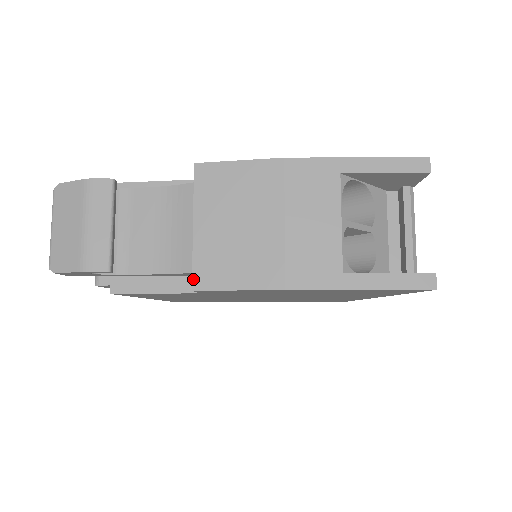
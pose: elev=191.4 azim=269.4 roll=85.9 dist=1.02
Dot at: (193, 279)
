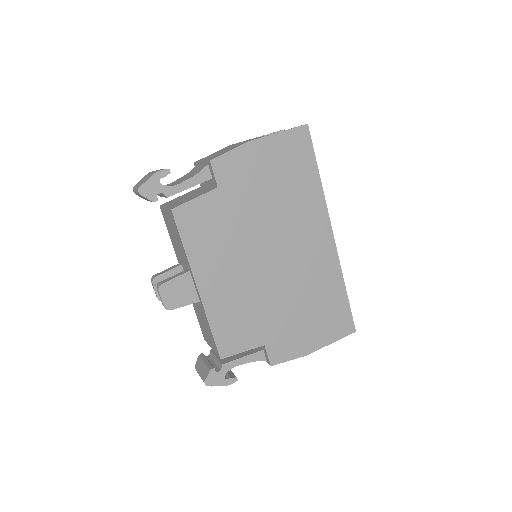
Dot at: occluded
